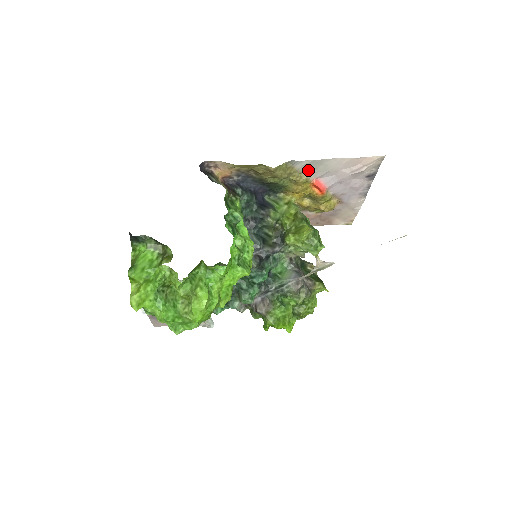
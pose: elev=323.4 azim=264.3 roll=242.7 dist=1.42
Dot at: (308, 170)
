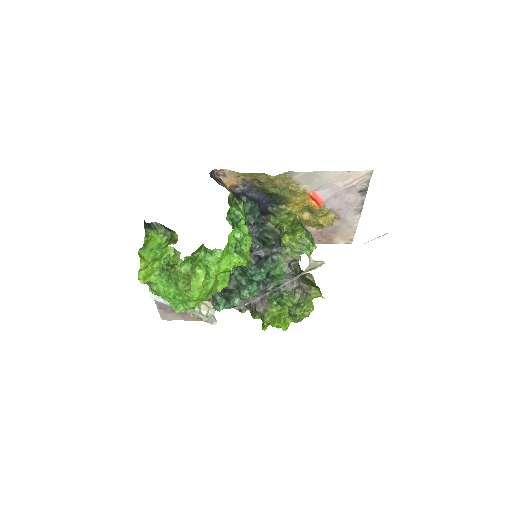
Dot at: (305, 182)
